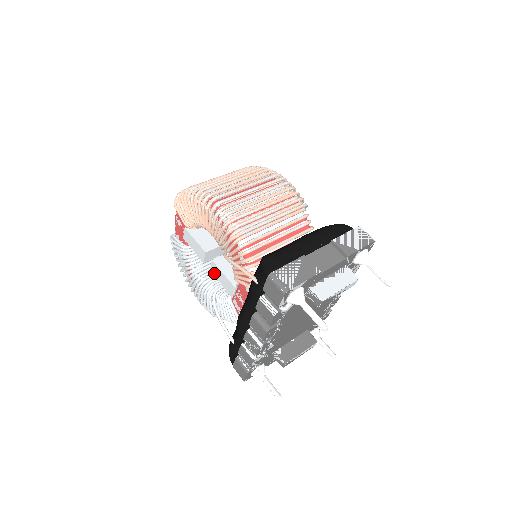
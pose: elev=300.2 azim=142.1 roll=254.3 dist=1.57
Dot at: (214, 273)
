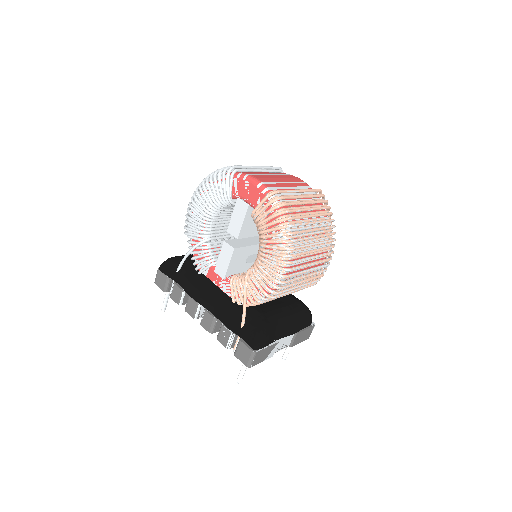
Dot at: (224, 248)
